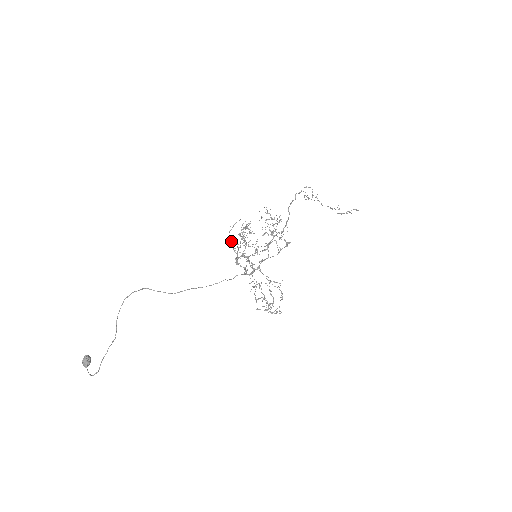
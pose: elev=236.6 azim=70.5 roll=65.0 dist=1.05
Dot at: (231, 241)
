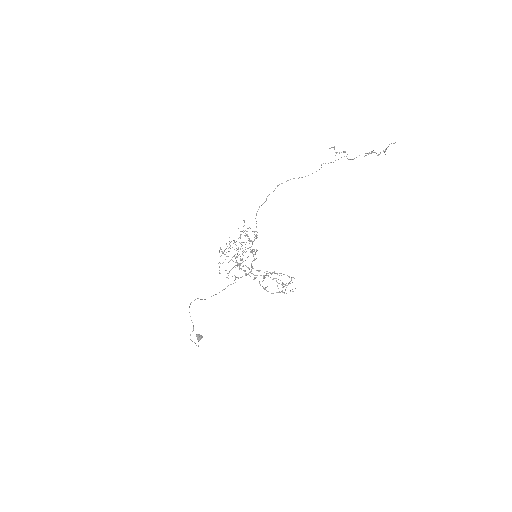
Dot at: occluded
